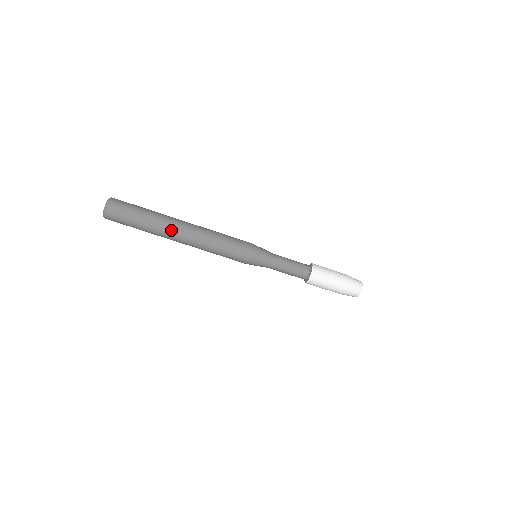
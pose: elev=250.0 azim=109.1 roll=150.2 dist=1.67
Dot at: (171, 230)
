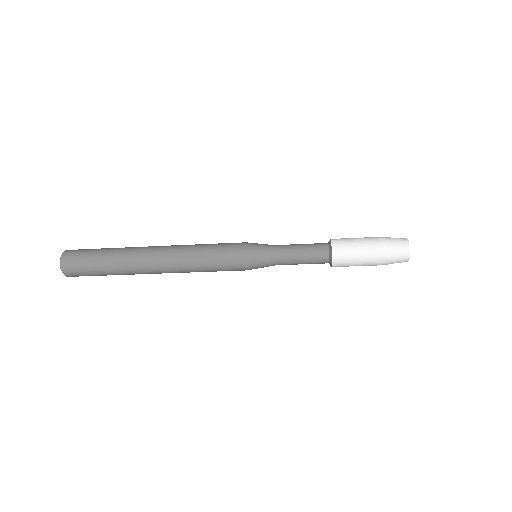
Dot at: occluded
